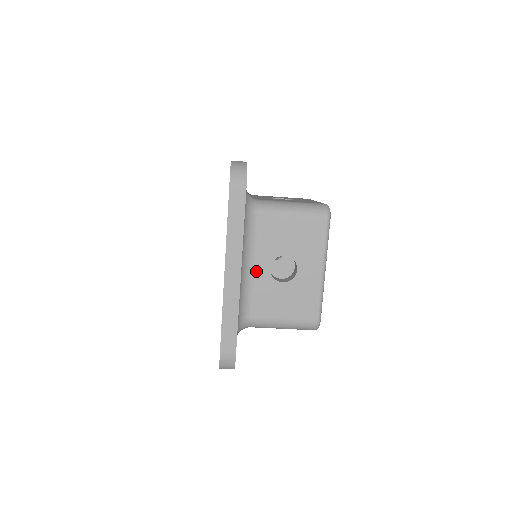
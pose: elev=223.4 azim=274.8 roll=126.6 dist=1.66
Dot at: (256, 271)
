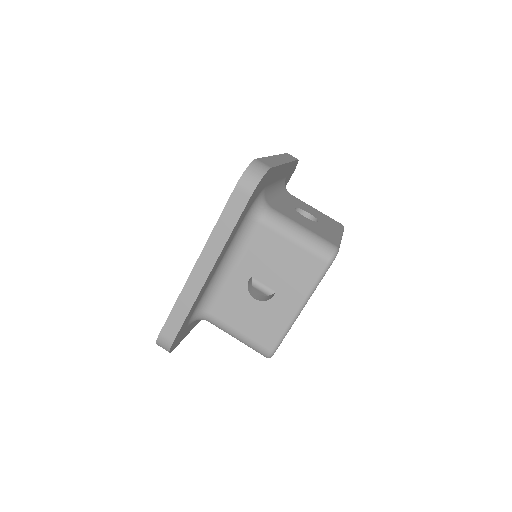
Dot at: (283, 202)
